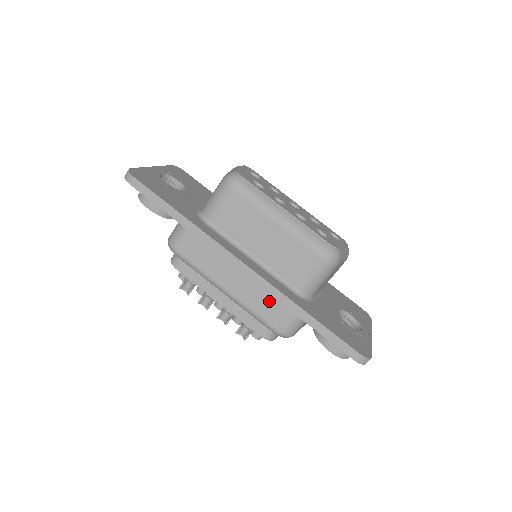
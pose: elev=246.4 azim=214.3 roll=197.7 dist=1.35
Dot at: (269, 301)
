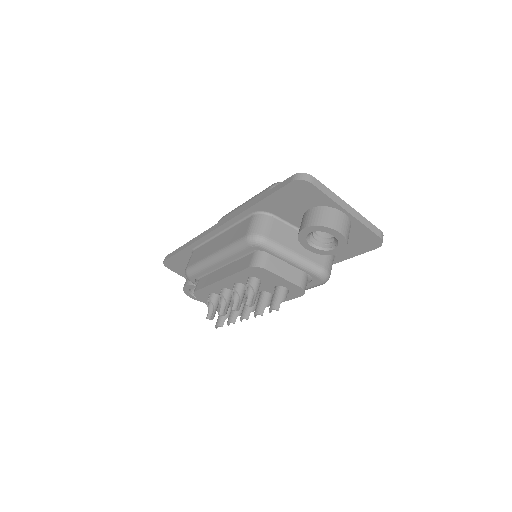
Dot at: (238, 229)
